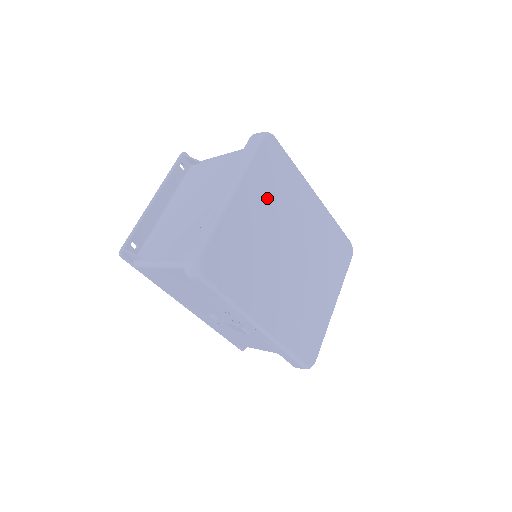
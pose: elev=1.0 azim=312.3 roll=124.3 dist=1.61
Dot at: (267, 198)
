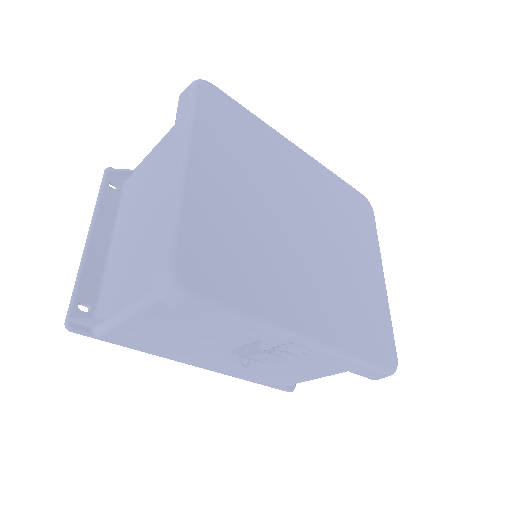
Dot at: (236, 162)
